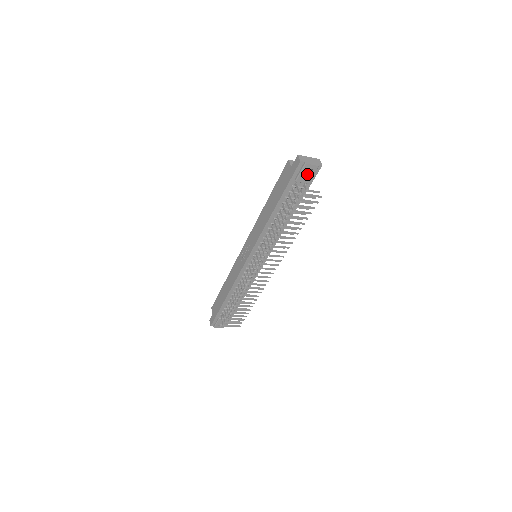
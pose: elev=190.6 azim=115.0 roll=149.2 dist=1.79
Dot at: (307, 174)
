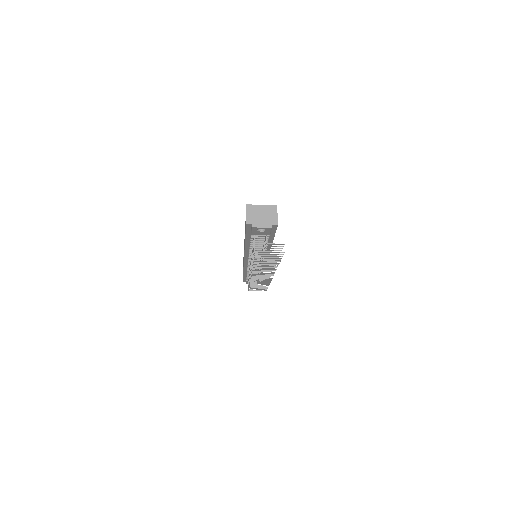
Dot at: (262, 231)
